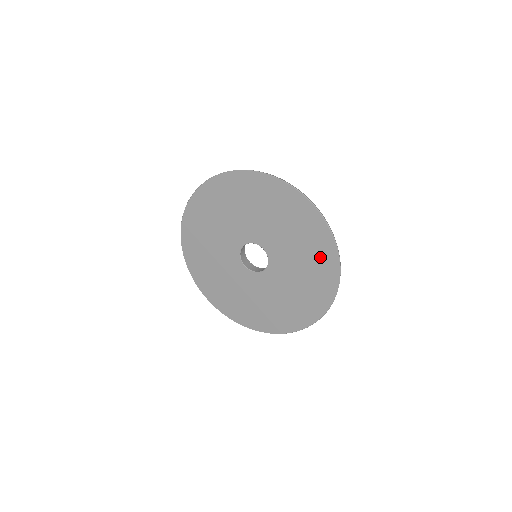
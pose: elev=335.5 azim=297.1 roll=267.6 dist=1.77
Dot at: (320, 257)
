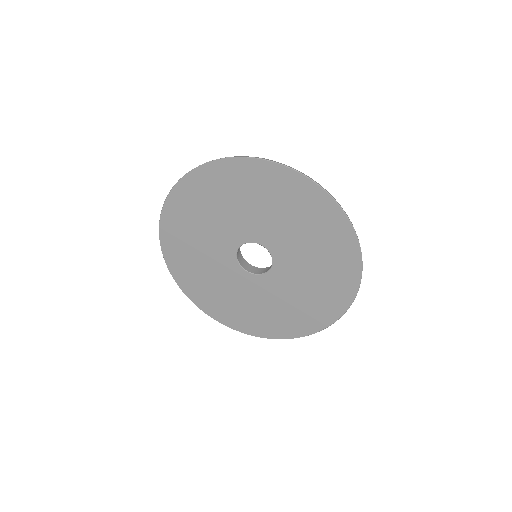
Dot at: (338, 261)
